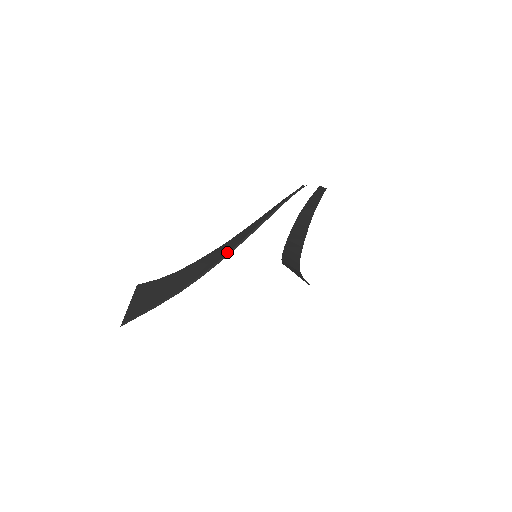
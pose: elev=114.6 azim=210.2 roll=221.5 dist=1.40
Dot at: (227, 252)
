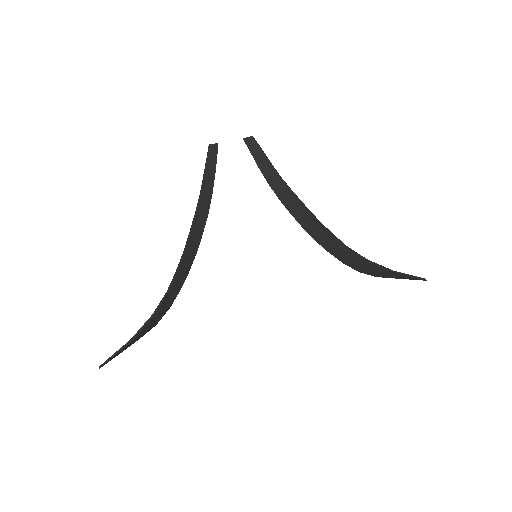
Dot at: (183, 253)
